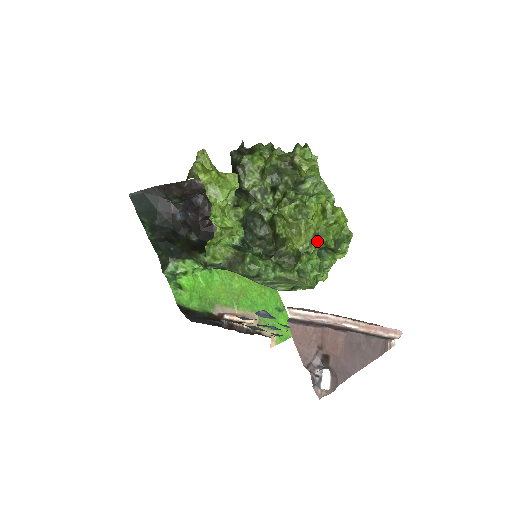
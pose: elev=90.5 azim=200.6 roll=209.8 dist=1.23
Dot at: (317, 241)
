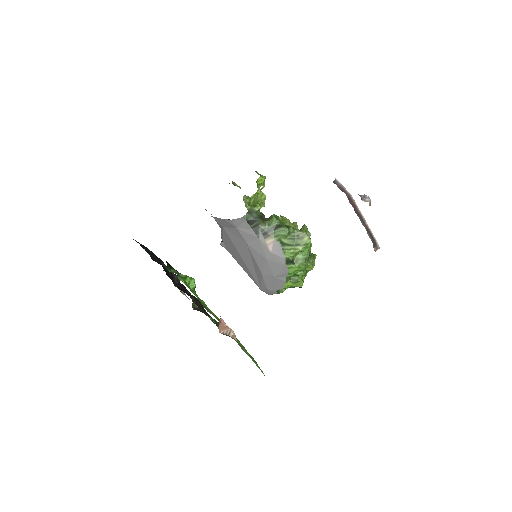
Dot at: occluded
